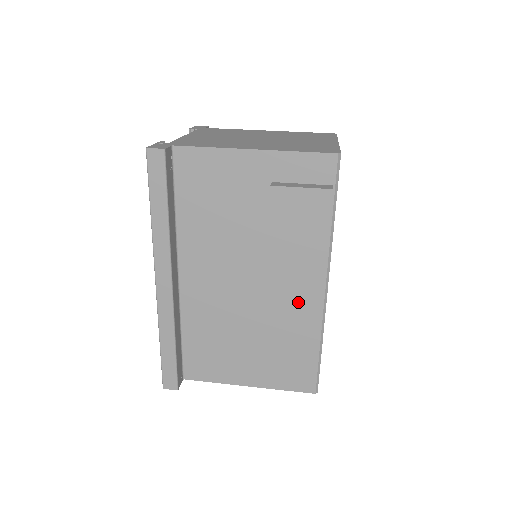
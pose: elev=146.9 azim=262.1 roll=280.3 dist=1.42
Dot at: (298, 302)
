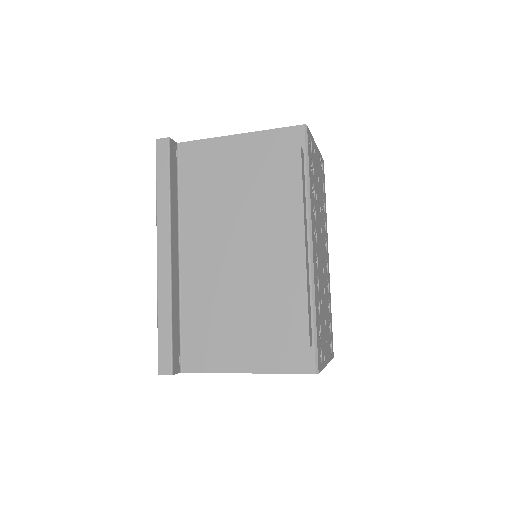
Dot at: (283, 257)
